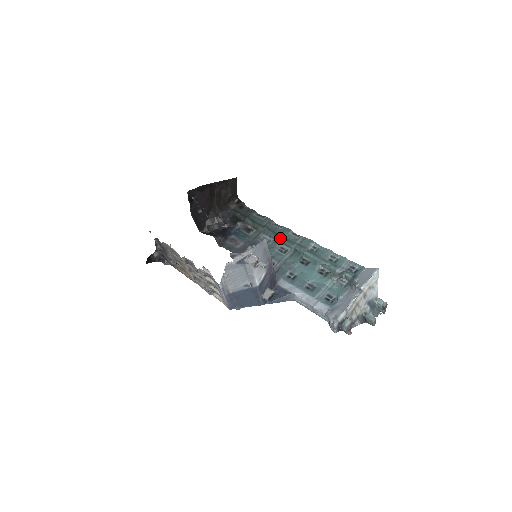
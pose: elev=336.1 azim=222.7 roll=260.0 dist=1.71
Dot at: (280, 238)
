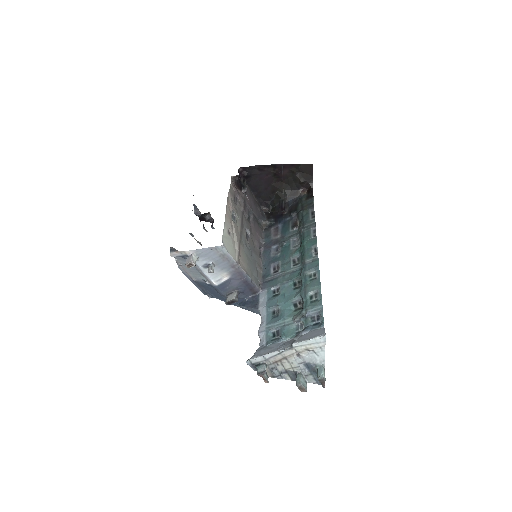
Dot at: (302, 248)
